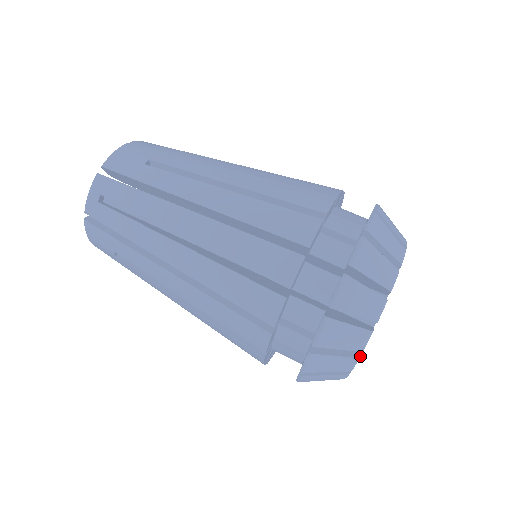
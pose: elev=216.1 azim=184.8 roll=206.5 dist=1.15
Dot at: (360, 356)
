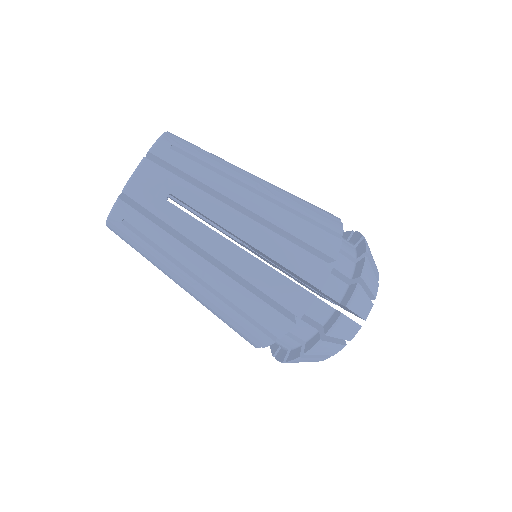
Dot at: (372, 305)
